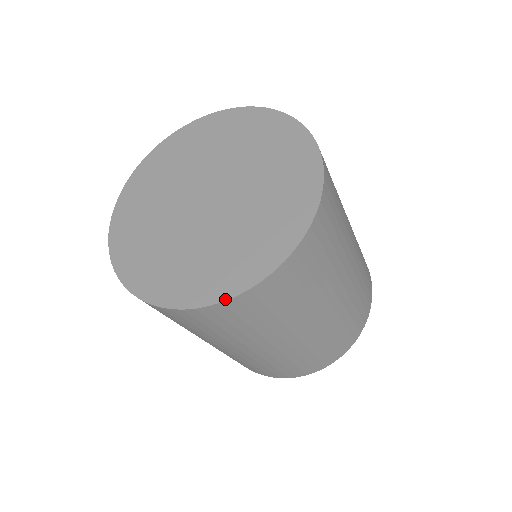
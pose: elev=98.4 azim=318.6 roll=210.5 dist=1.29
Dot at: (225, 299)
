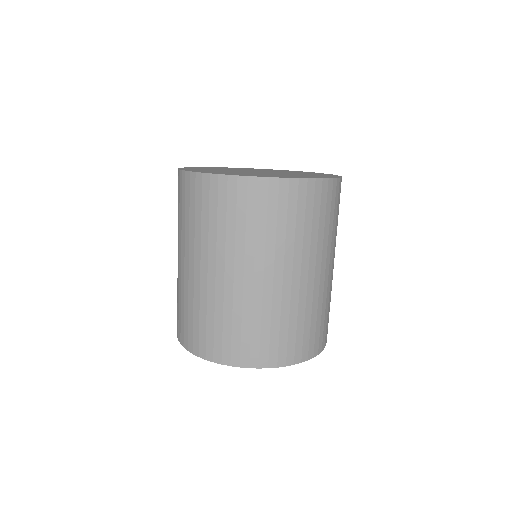
Dot at: (205, 173)
